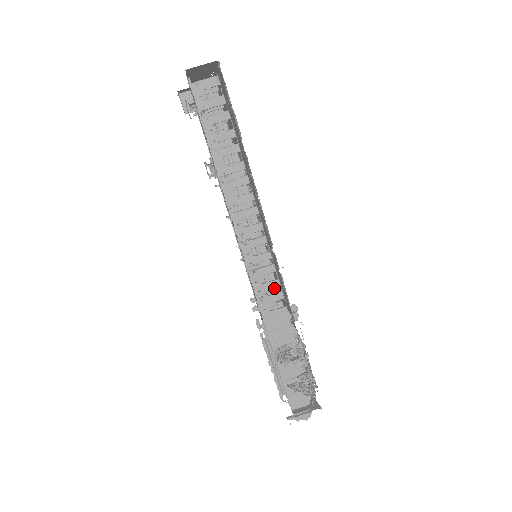
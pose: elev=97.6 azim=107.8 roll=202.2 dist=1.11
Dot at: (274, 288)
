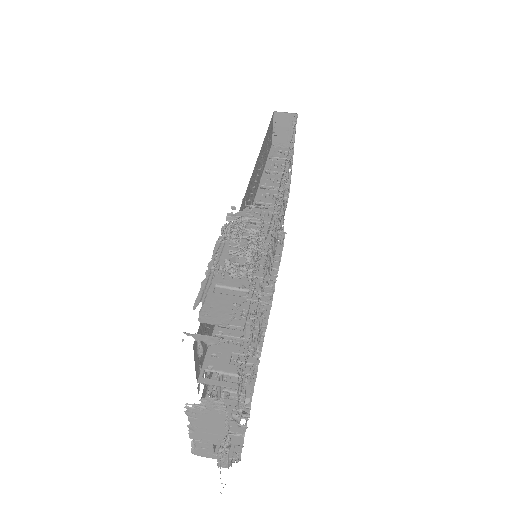
Dot at: occluded
